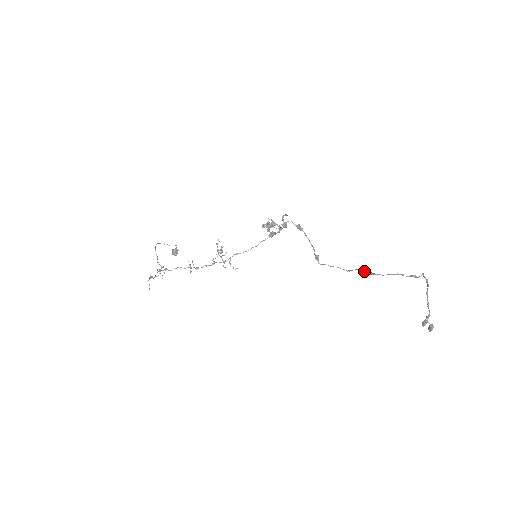
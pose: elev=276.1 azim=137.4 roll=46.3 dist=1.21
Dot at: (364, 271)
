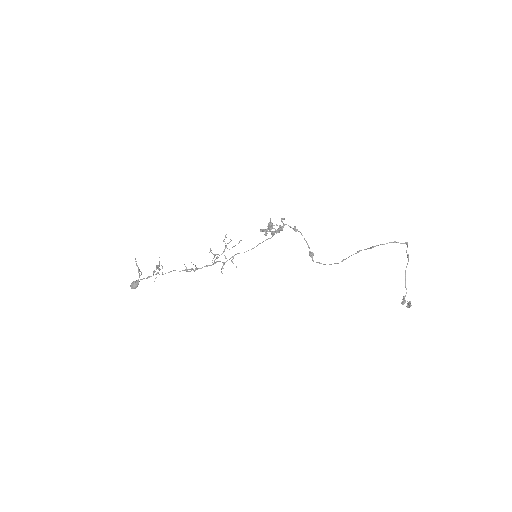
Dot at: occluded
